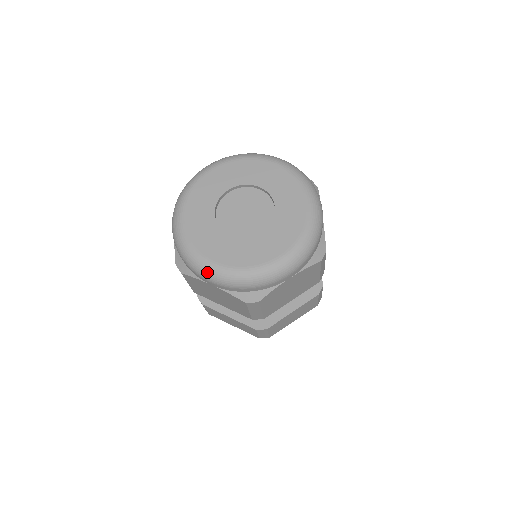
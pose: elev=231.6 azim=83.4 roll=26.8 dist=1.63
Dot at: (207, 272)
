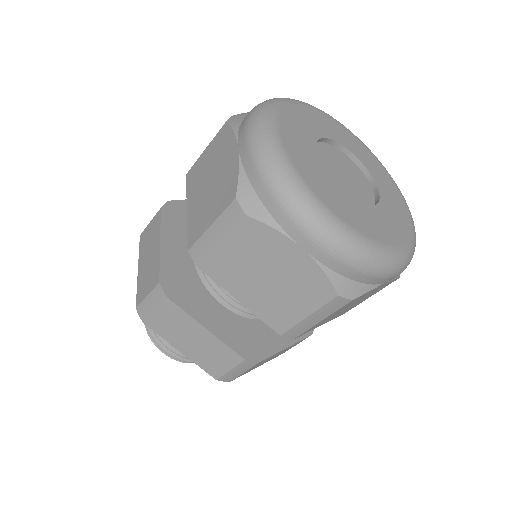
Dot at: (321, 222)
